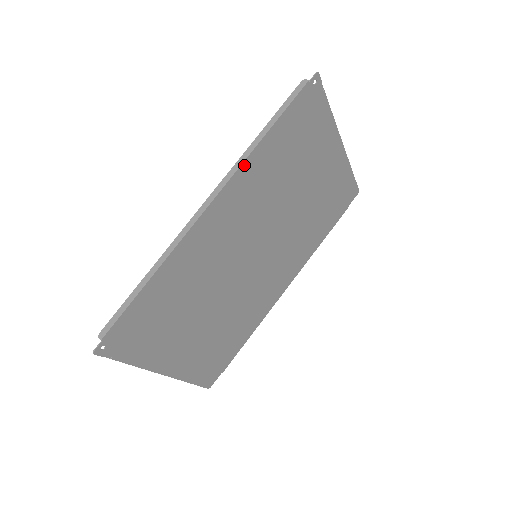
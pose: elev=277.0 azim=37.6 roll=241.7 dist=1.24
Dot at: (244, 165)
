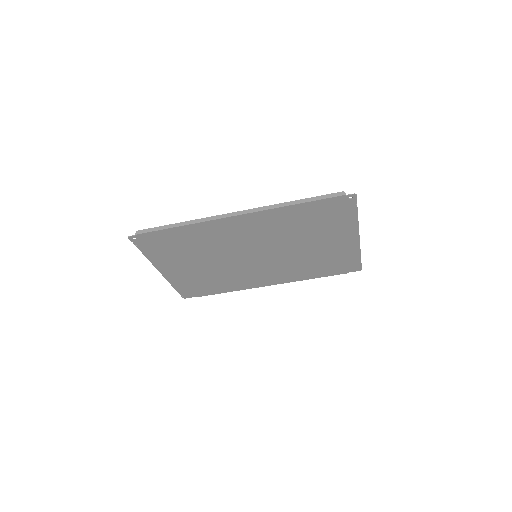
Dot at: (272, 210)
